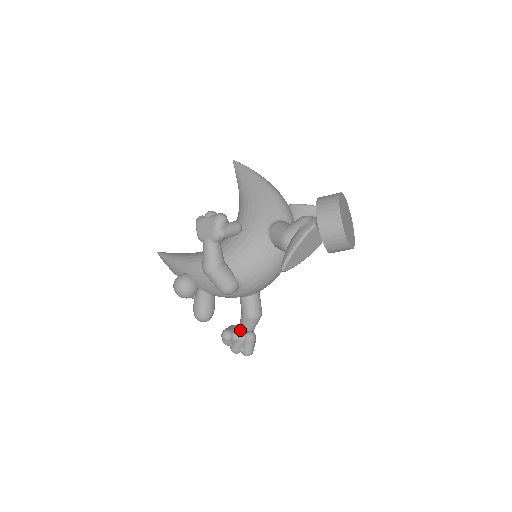
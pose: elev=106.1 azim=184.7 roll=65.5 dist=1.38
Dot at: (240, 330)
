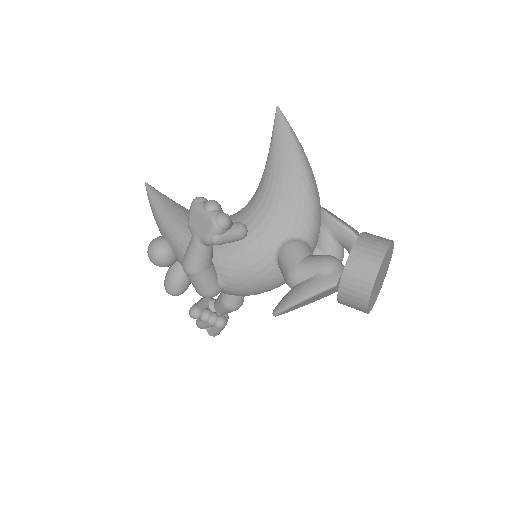
Dot at: (213, 309)
